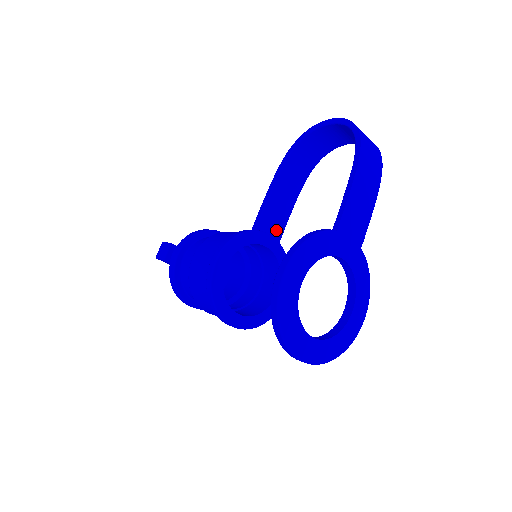
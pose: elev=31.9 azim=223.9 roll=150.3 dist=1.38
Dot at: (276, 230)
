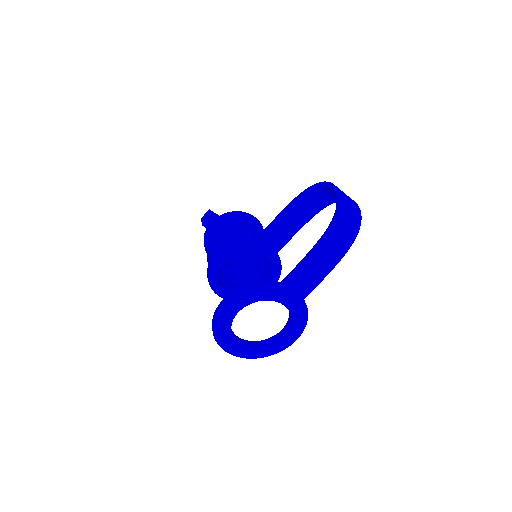
Dot at: (277, 244)
